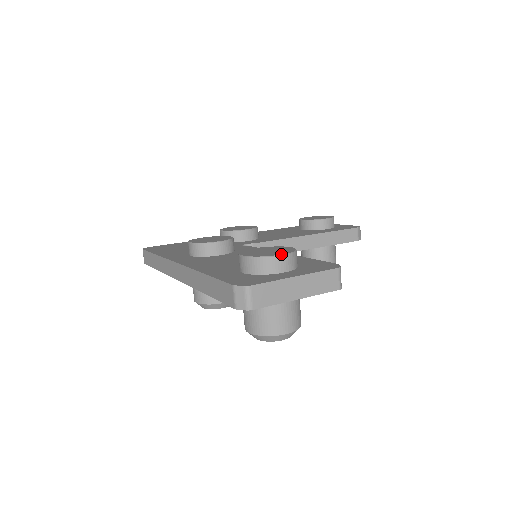
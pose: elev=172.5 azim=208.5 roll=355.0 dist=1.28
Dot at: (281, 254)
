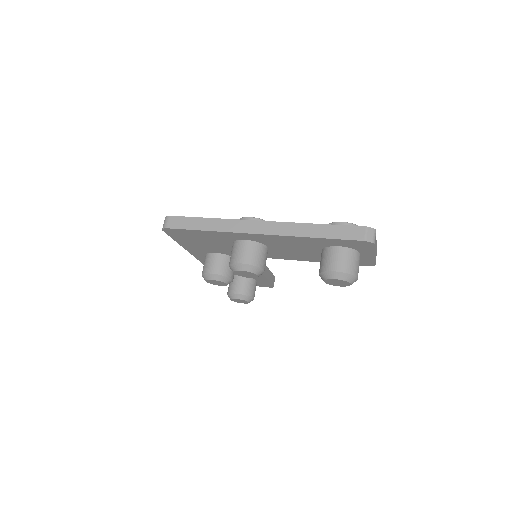
Dot at: occluded
